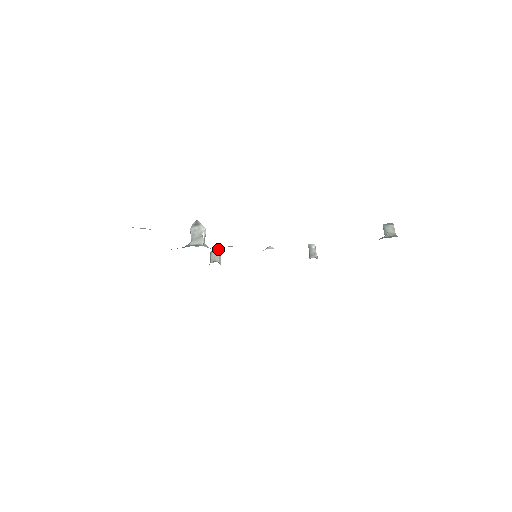
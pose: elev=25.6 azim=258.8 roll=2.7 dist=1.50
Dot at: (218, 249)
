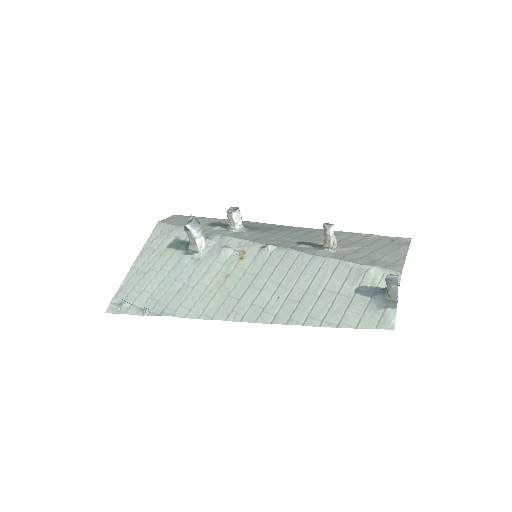
Dot at: (231, 212)
